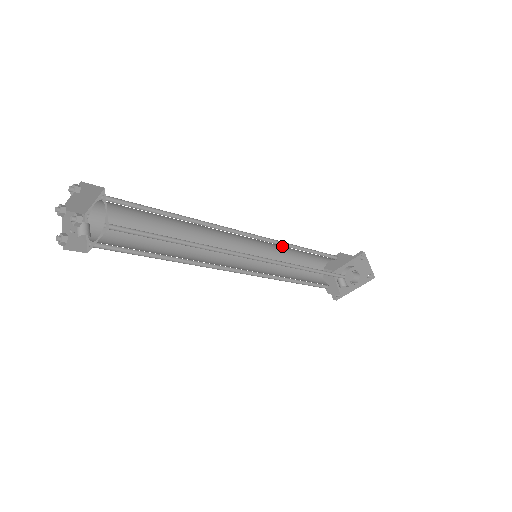
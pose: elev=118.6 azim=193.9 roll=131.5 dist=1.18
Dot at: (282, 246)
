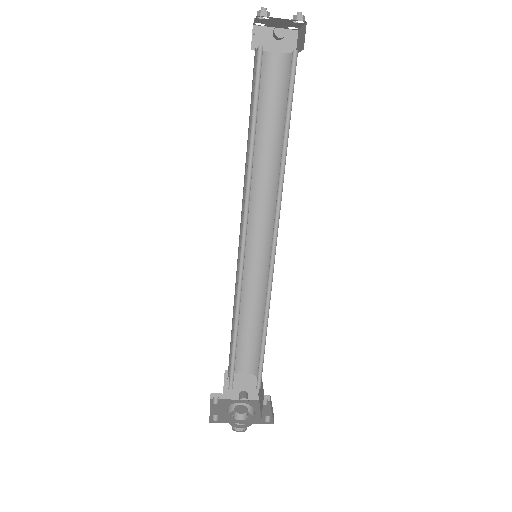
Dot at: (260, 288)
